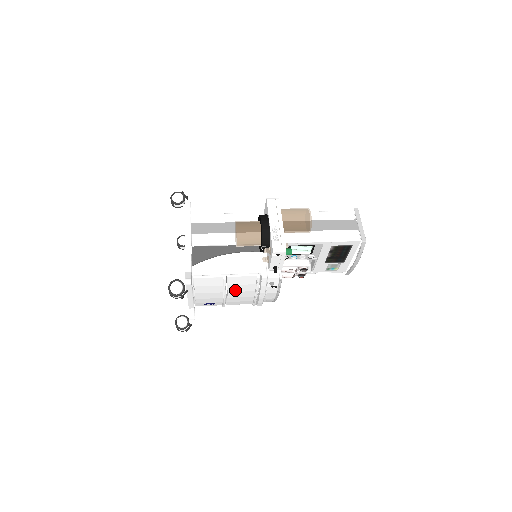
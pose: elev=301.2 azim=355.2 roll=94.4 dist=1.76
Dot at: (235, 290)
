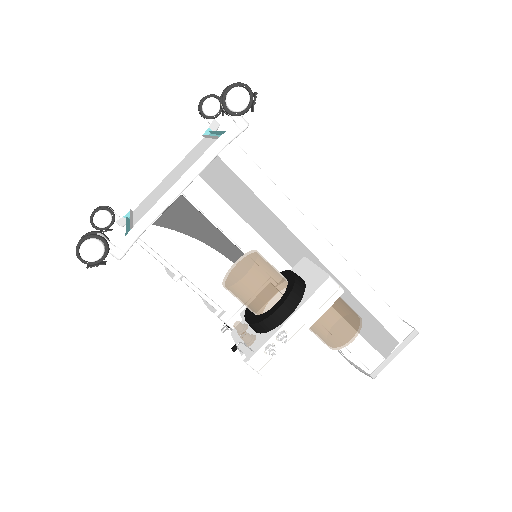
Dot at: occluded
